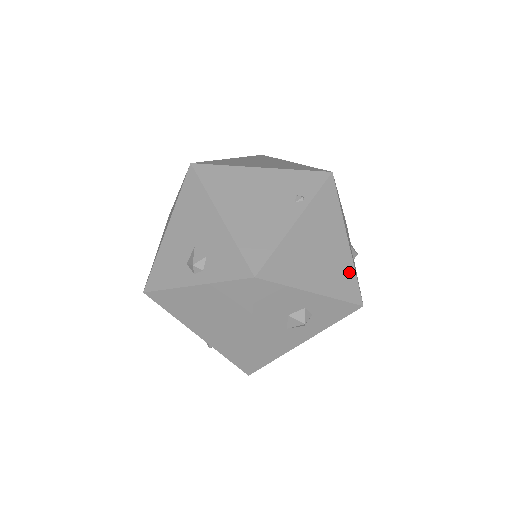
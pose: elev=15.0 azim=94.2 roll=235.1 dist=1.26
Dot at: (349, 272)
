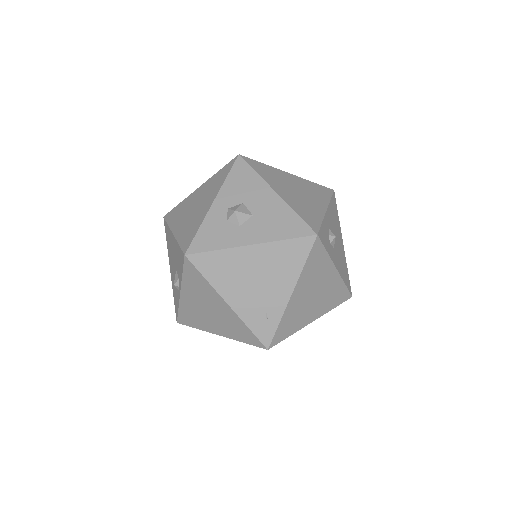
Dot at: occluded
